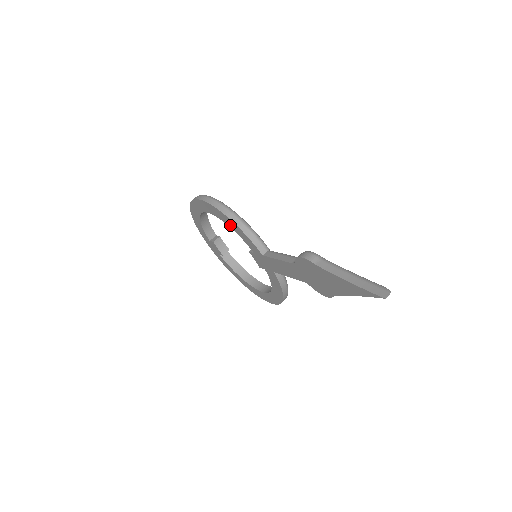
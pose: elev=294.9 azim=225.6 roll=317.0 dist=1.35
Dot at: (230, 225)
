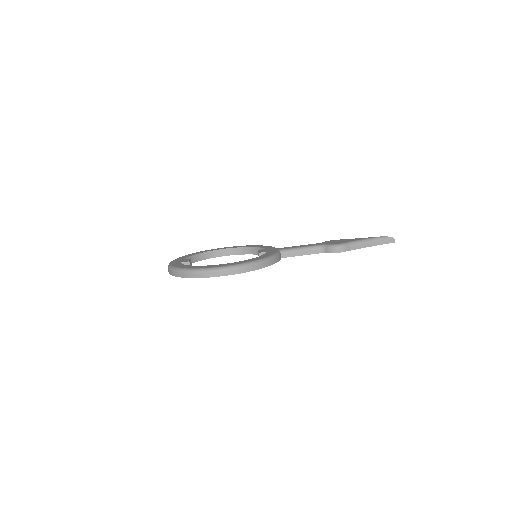
Dot at: occluded
